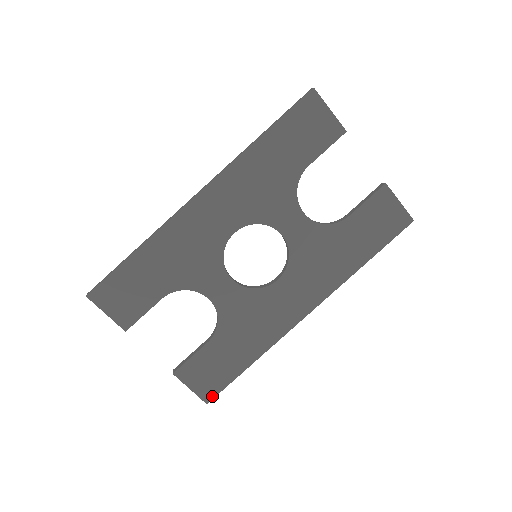
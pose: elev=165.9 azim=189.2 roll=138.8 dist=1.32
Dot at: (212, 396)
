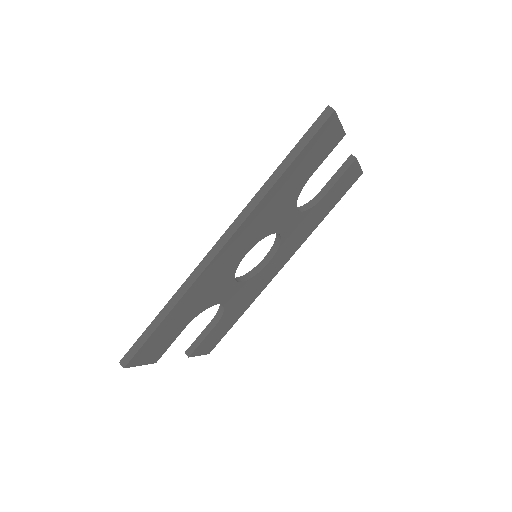
Dot at: (213, 348)
